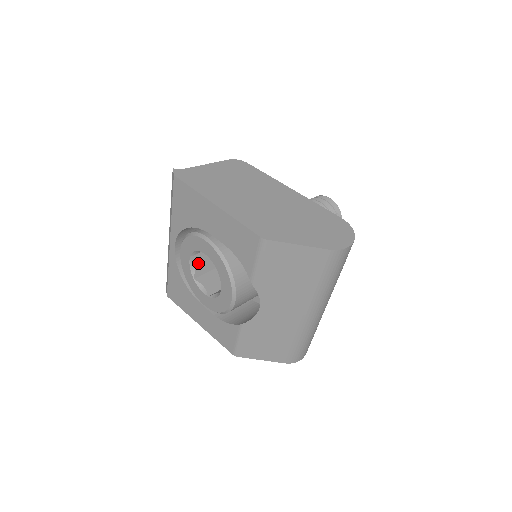
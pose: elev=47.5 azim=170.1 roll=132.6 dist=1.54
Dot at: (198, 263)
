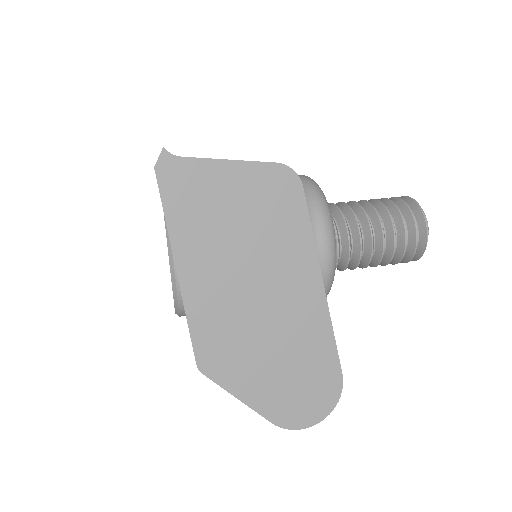
Dot at: occluded
